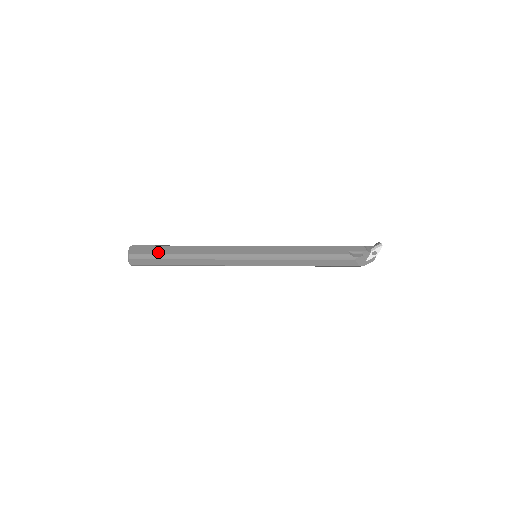
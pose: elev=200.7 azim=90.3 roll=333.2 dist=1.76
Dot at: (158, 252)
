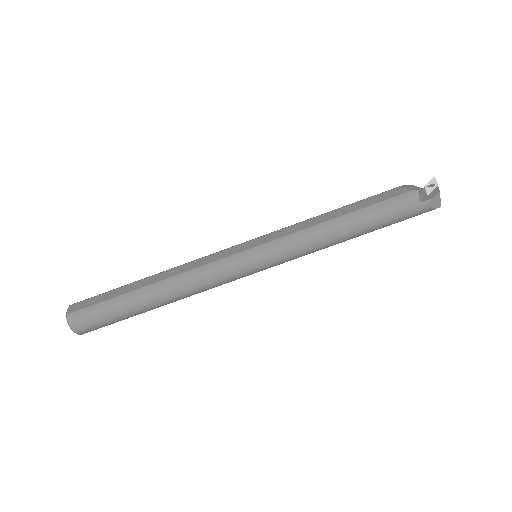
Dot at: occluded
